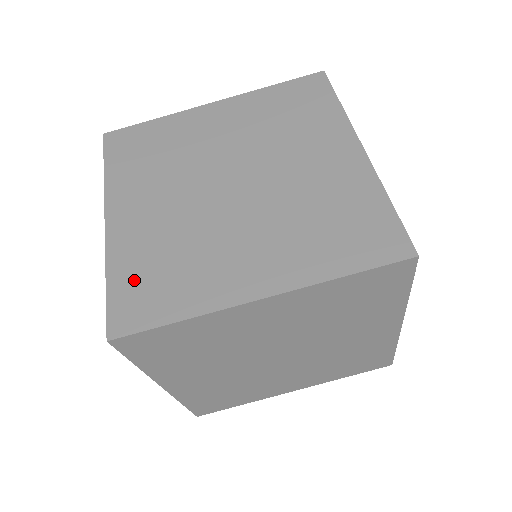
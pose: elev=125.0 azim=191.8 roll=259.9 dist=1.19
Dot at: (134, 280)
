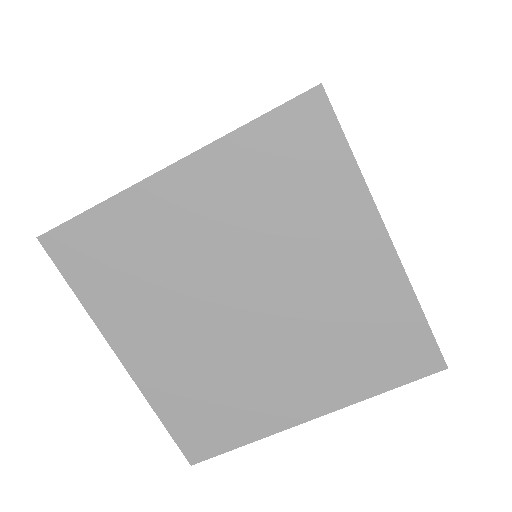
Dot at: occluded
